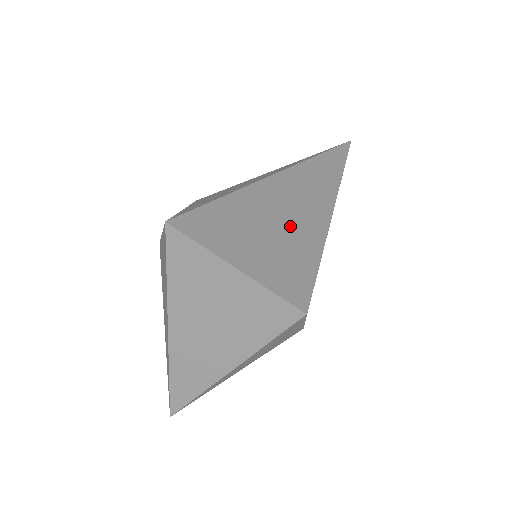
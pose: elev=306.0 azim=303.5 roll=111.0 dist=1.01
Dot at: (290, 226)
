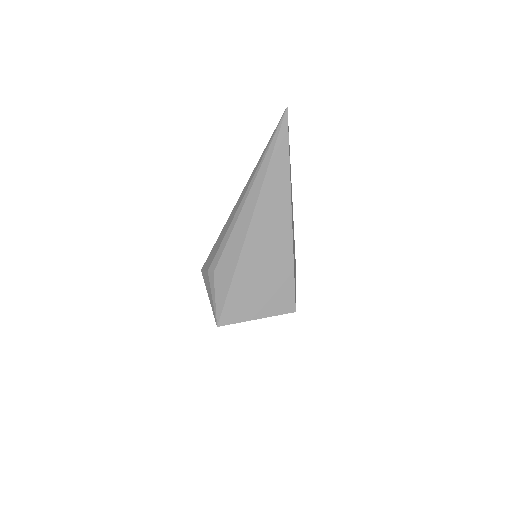
Dot at: (271, 266)
